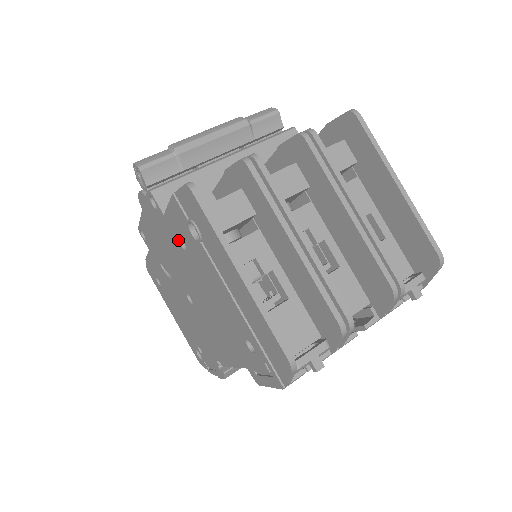
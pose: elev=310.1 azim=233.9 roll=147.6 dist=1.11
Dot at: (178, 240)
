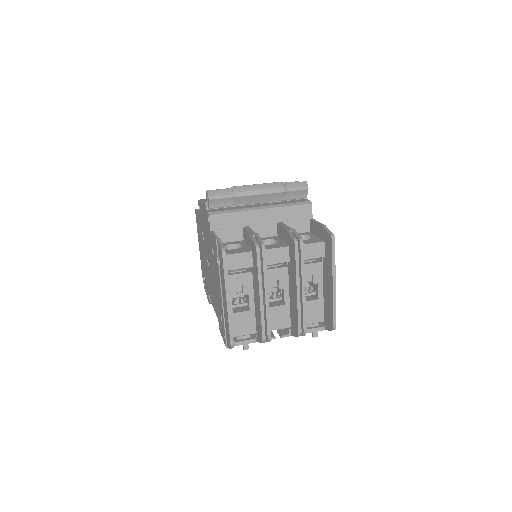
Dot at: (212, 247)
